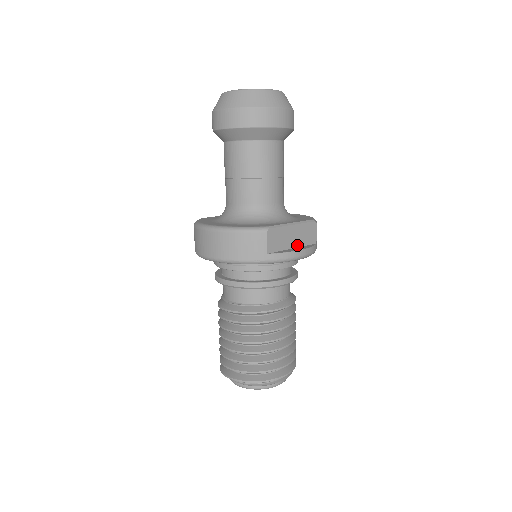
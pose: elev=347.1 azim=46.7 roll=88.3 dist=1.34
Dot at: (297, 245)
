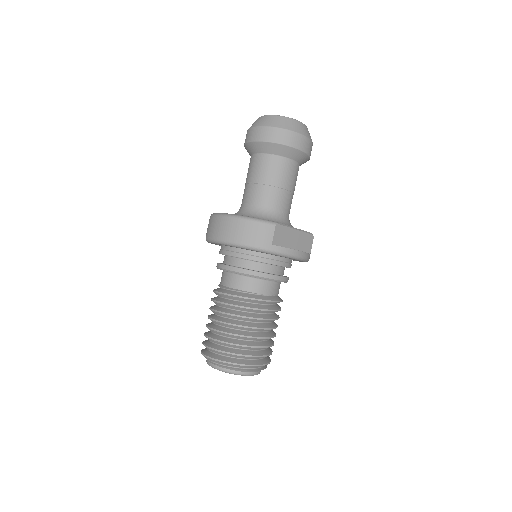
Dot at: (295, 248)
